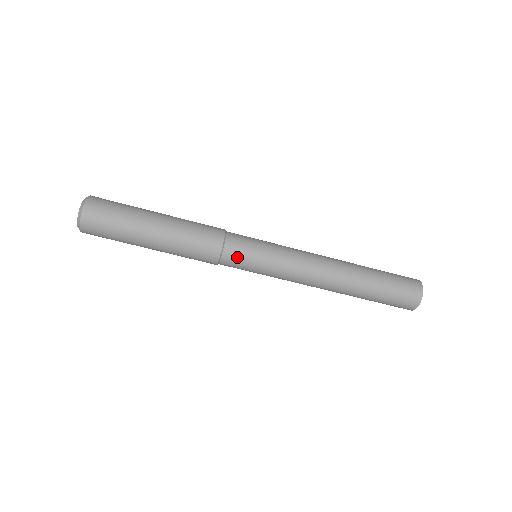
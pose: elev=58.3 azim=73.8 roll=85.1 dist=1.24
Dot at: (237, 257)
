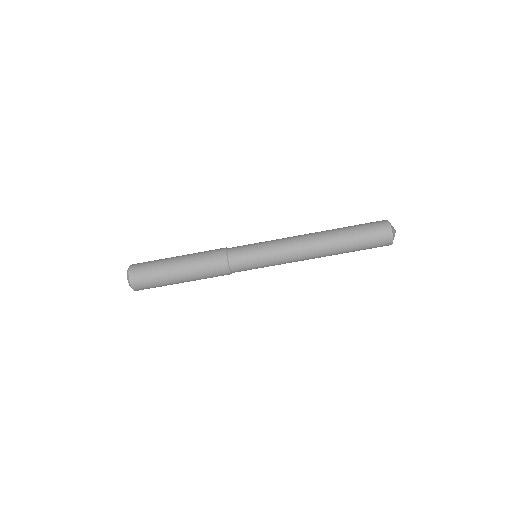
Dot at: (240, 258)
